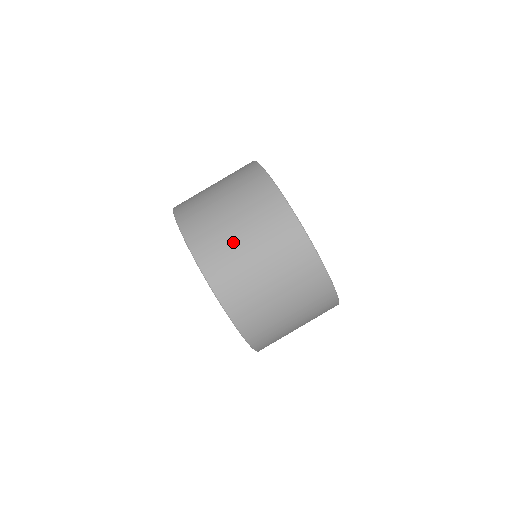
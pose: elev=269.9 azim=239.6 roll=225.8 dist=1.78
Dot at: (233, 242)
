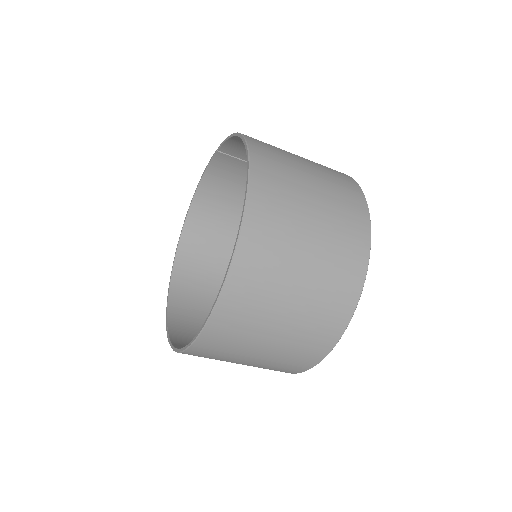
Dot at: (281, 287)
